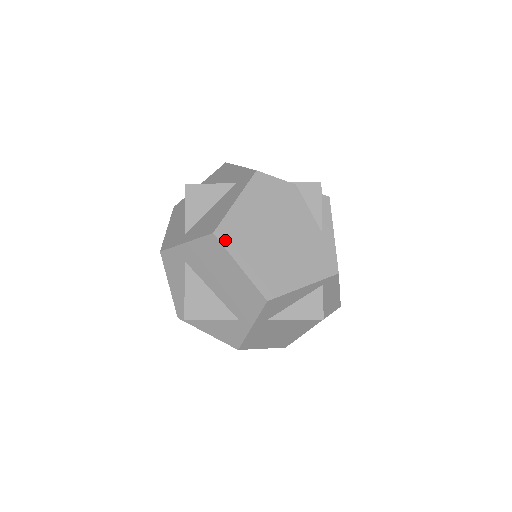
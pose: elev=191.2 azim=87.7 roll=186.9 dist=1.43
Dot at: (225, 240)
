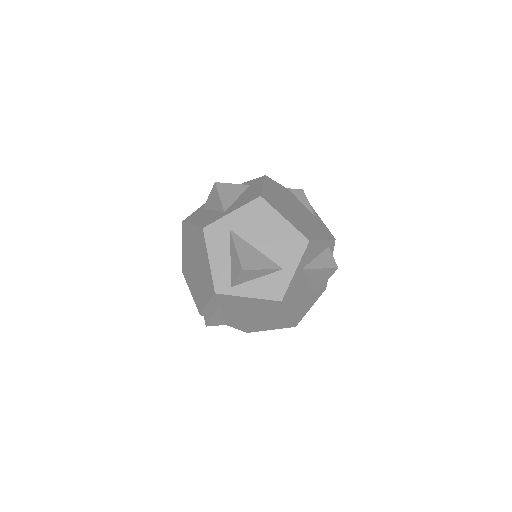
Dot at: (269, 202)
